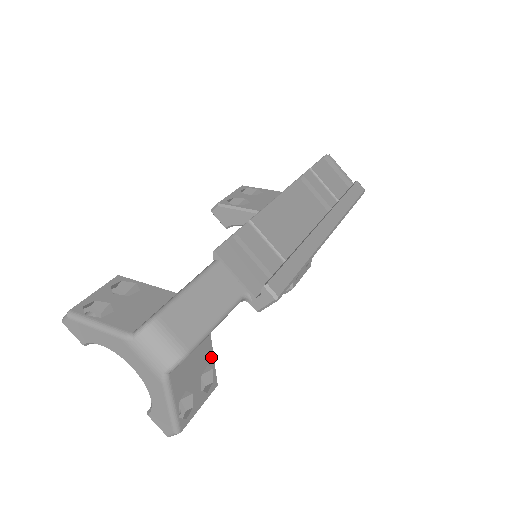
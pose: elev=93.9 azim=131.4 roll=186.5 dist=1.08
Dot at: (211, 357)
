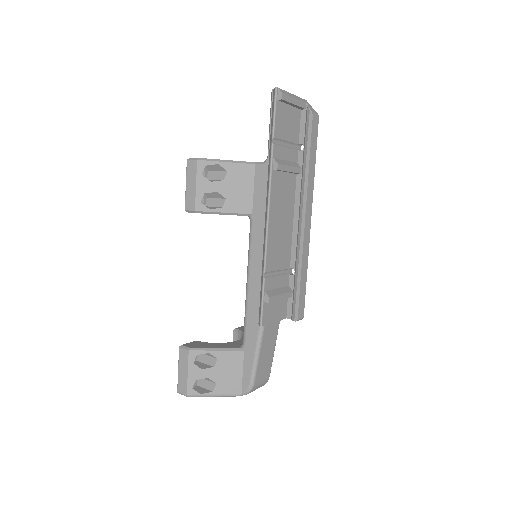
Dot at: occluded
